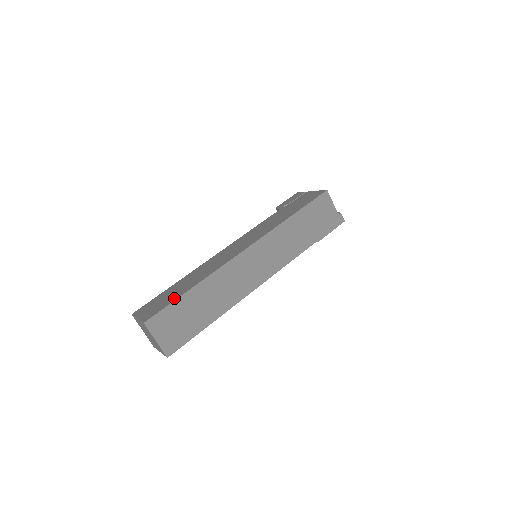
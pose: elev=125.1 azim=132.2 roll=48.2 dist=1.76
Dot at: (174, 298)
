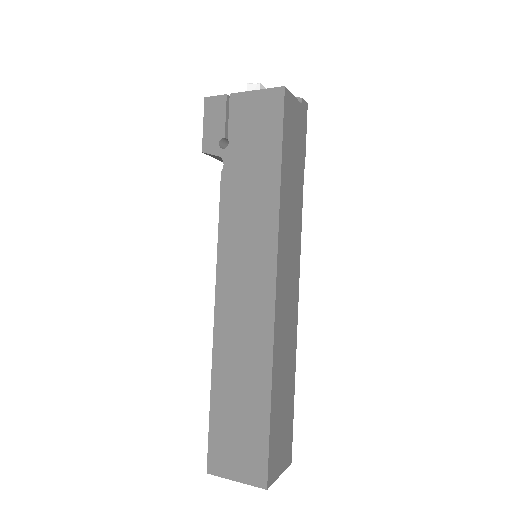
Dot at: (262, 428)
